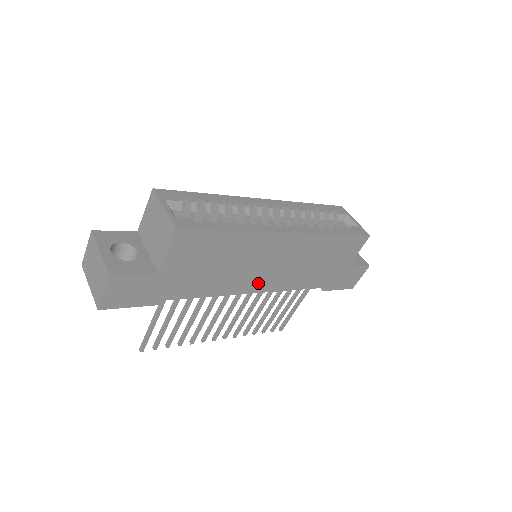
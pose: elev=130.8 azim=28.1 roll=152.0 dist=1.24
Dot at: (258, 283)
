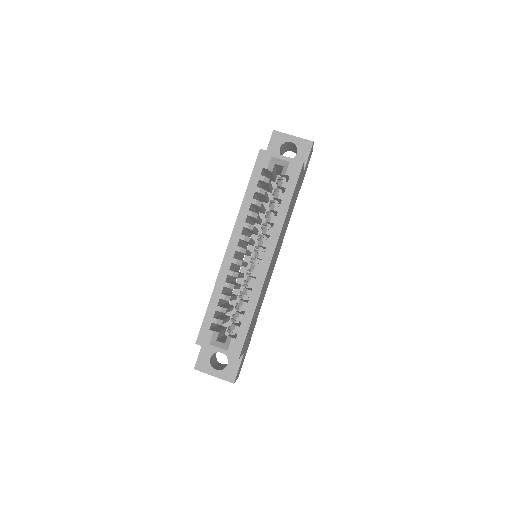
Dot at: (274, 265)
